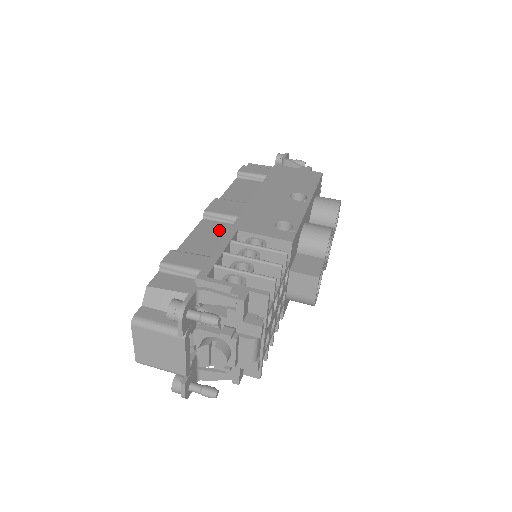
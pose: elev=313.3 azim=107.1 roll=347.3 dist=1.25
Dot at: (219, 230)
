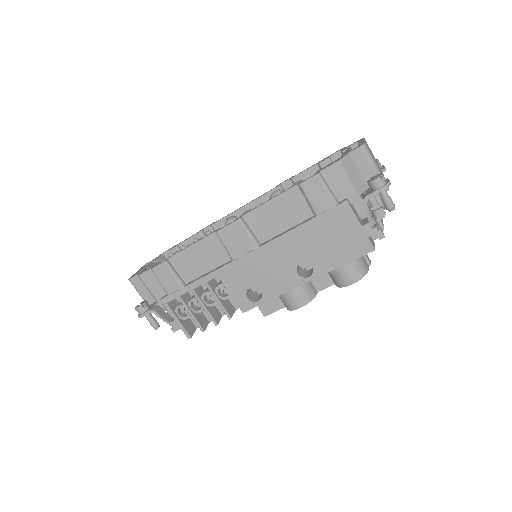
Dot at: (214, 256)
